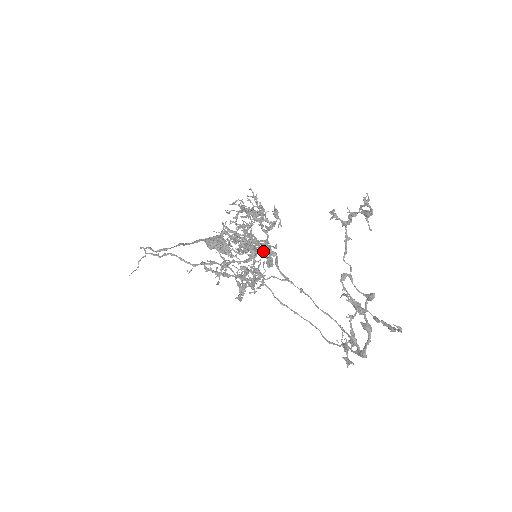
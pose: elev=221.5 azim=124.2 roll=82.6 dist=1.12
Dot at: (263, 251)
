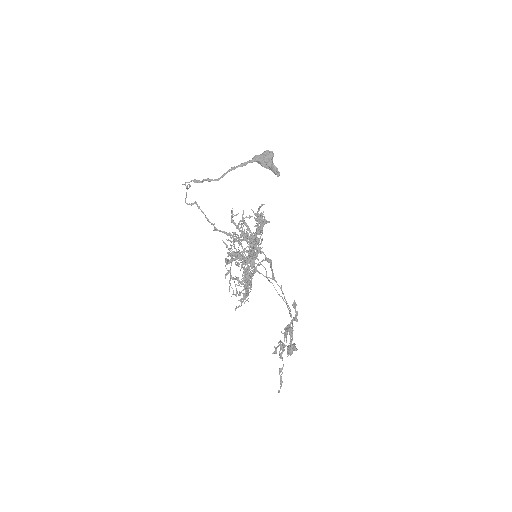
Dot at: occluded
